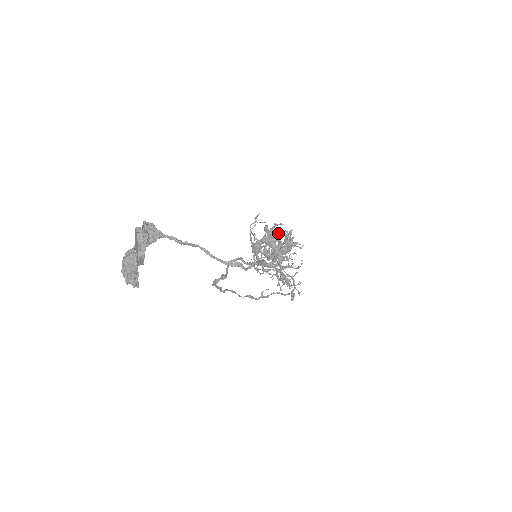
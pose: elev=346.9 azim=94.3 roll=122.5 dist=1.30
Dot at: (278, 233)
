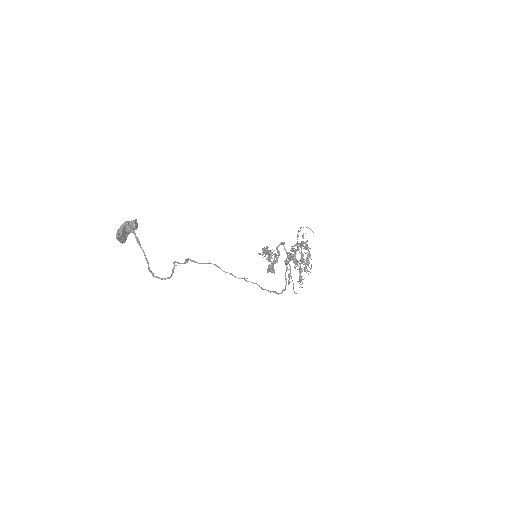
Dot at: (279, 254)
